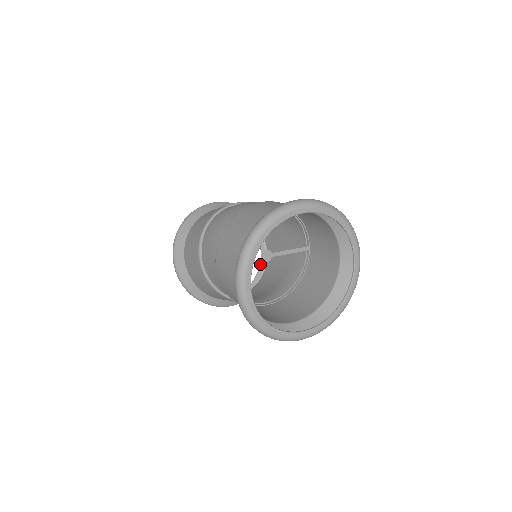
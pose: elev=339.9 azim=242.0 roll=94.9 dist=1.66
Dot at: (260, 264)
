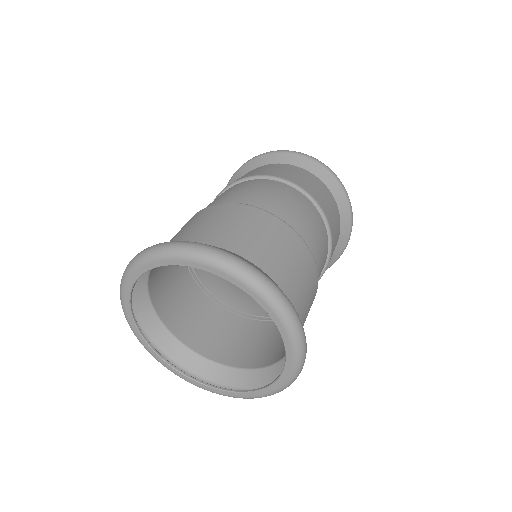
Dot at: occluded
